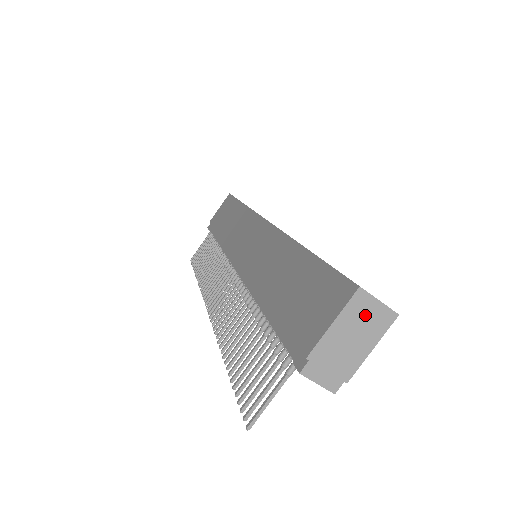
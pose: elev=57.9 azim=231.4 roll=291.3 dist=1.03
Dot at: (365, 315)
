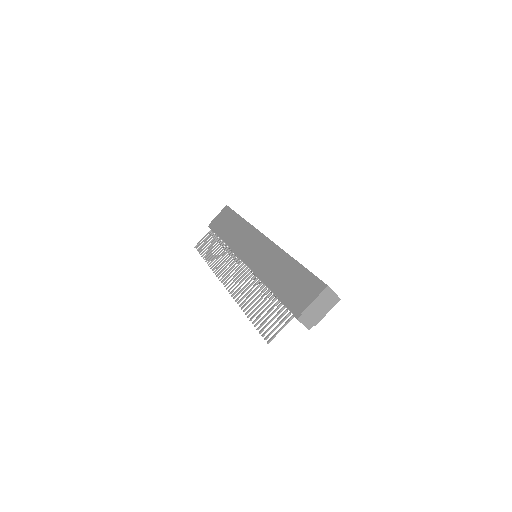
Dot at: (328, 298)
